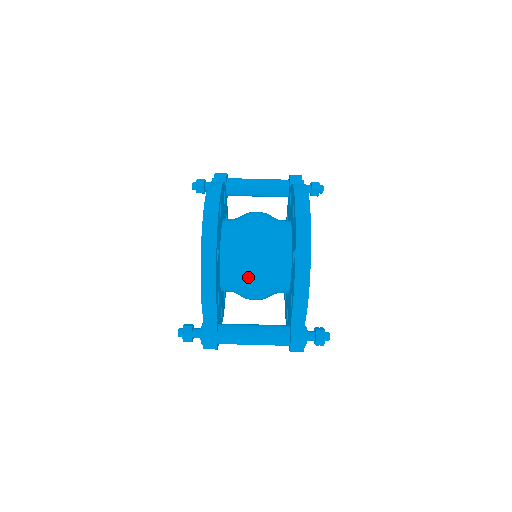
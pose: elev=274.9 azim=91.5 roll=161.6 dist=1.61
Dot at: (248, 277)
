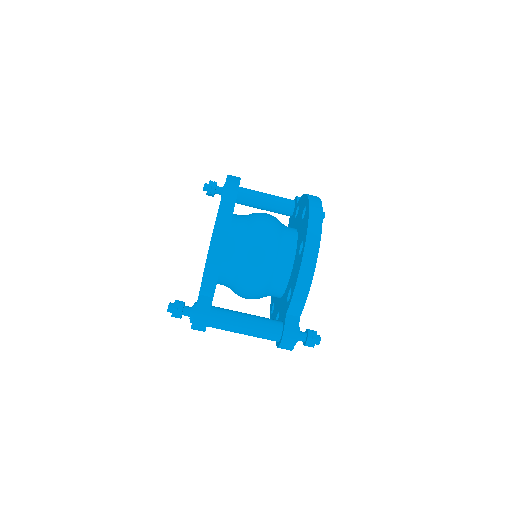
Dot at: (251, 264)
